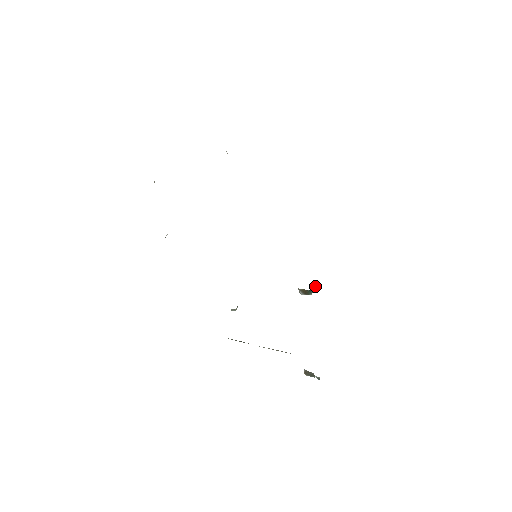
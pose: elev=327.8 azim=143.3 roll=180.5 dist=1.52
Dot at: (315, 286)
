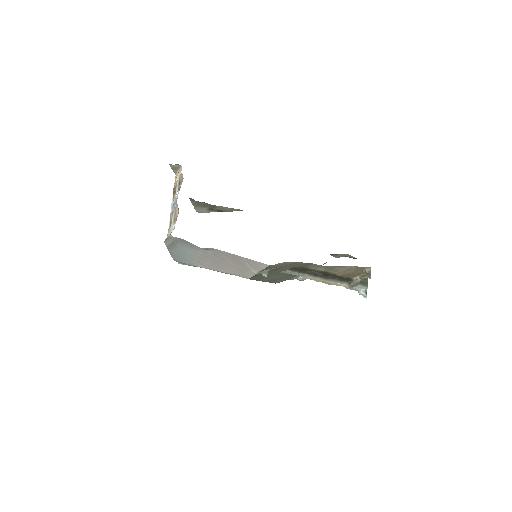
Dot at: occluded
